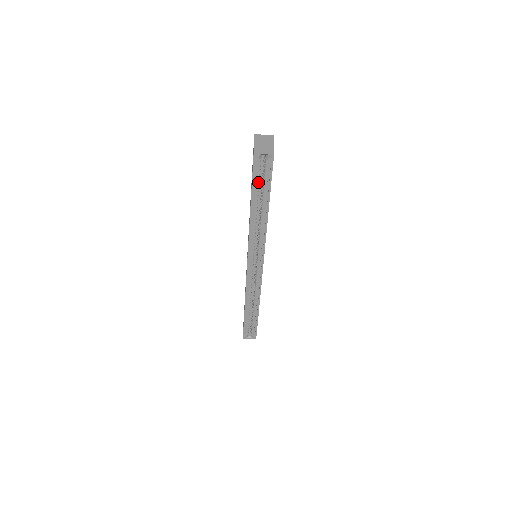
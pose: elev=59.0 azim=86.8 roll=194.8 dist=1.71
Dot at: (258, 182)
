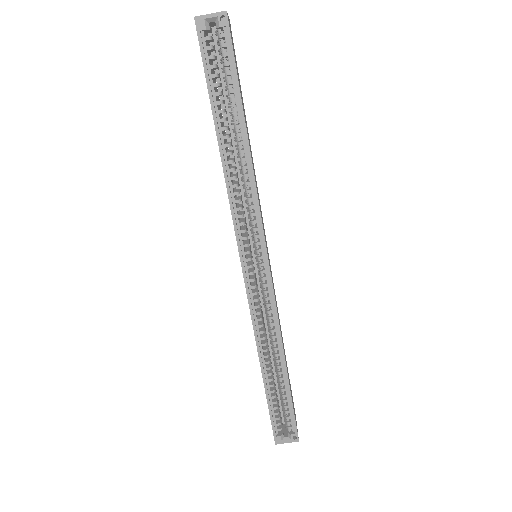
Dot at: occluded
